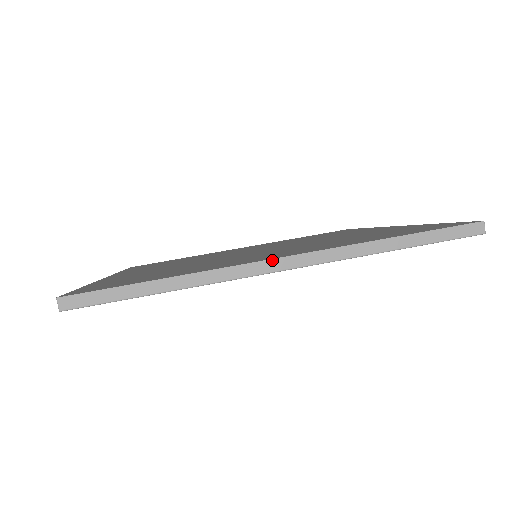
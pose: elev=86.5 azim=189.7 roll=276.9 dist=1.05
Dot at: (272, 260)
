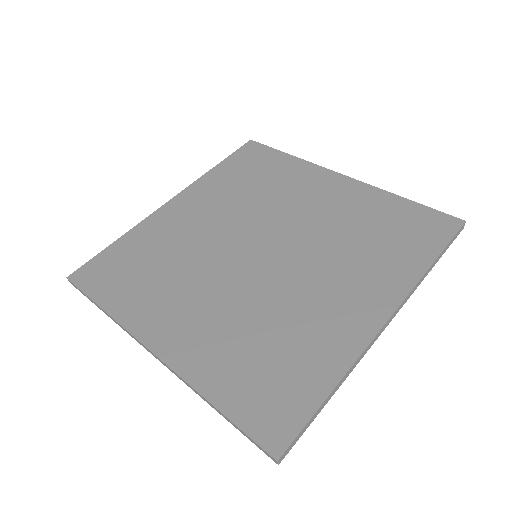
Dot at: (146, 347)
